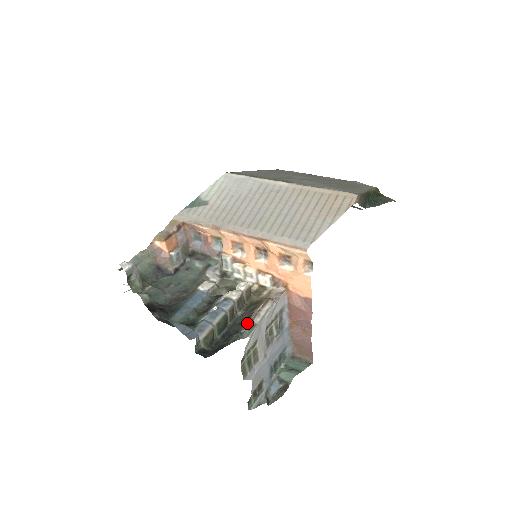
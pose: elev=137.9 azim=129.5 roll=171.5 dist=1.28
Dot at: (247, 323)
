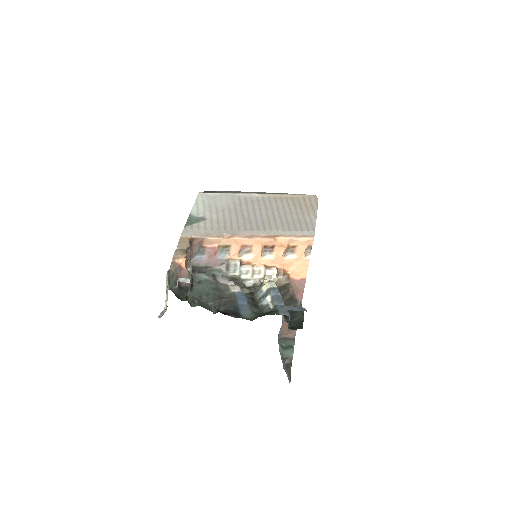
Dot at: (299, 301)
